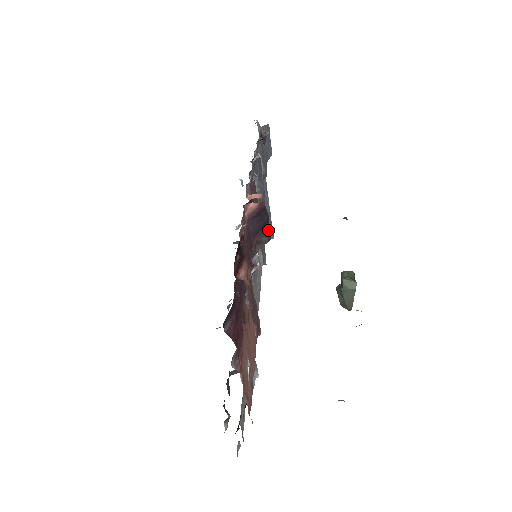
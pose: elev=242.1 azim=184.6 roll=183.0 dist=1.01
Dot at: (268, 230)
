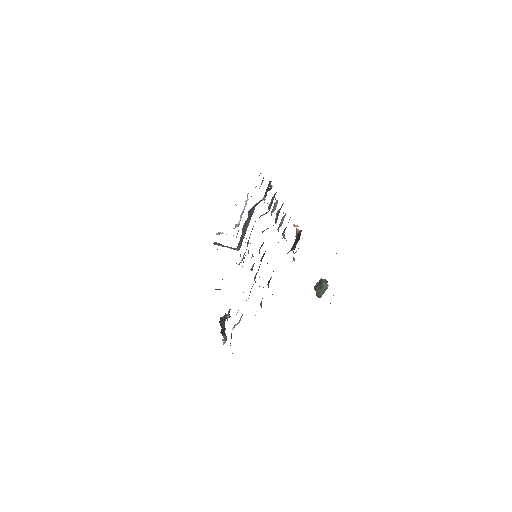
Dot at: occluded
